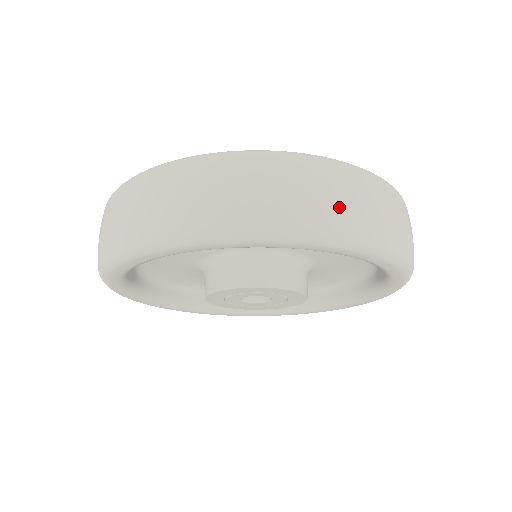
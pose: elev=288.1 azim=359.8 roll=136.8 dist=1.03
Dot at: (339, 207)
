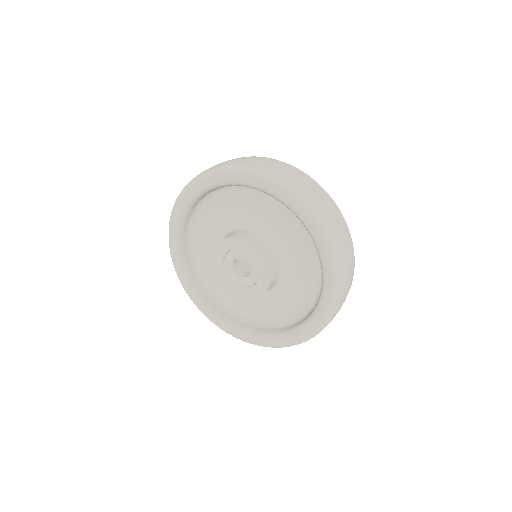
Dot at: (286, 174)
